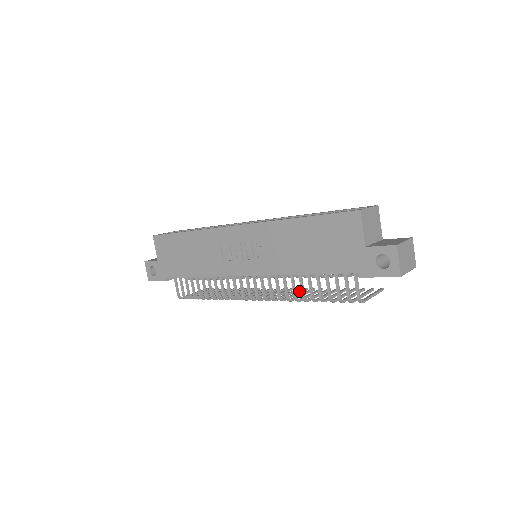
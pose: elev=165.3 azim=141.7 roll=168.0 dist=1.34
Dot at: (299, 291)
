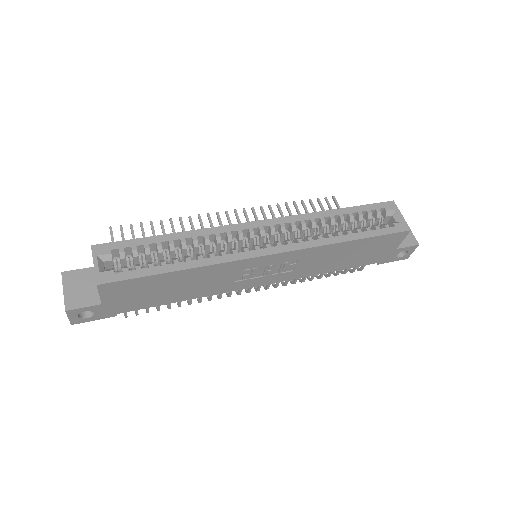
Dot at: occluded
